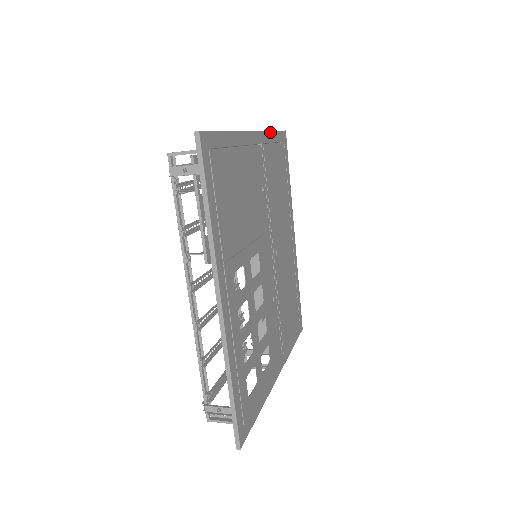
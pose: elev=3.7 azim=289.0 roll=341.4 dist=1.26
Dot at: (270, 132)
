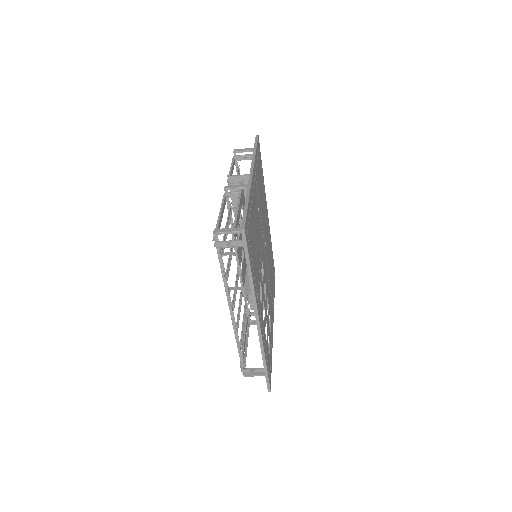
Dot at: (255, 155)
